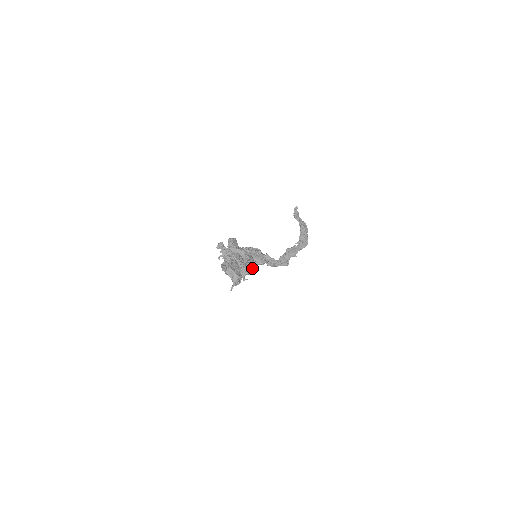
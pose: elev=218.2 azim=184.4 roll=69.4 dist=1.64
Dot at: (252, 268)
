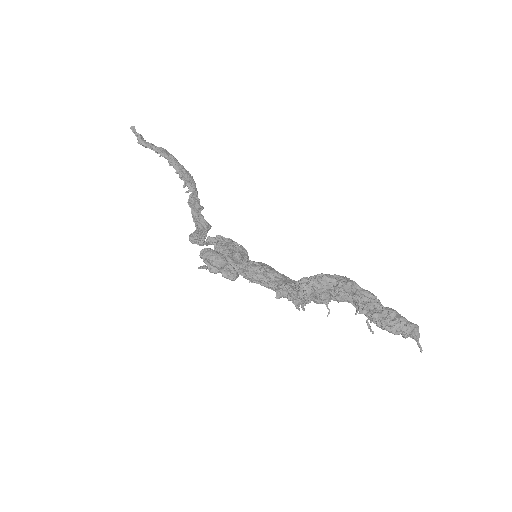
Dot at: occluded
